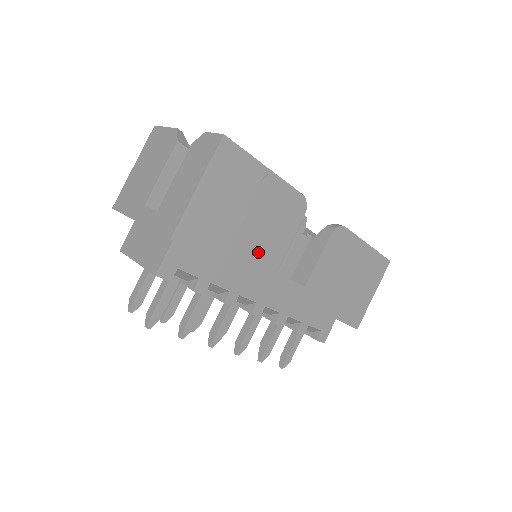
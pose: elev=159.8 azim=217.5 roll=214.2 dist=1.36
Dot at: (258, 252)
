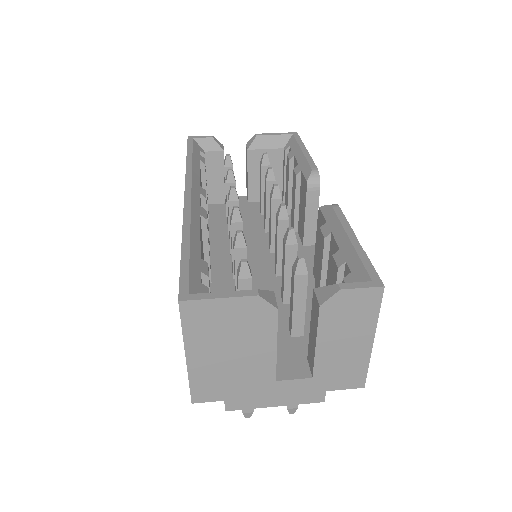
Dot at: occluded
